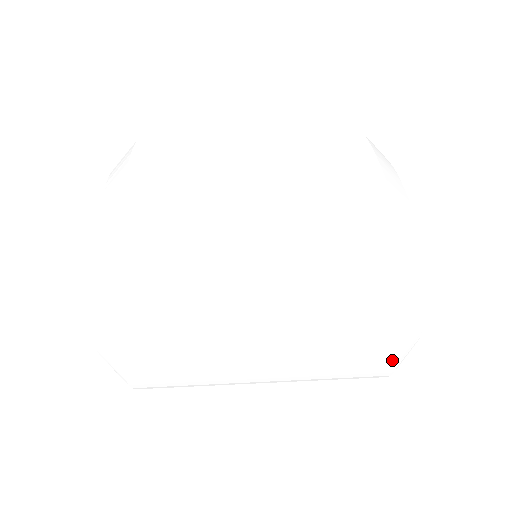
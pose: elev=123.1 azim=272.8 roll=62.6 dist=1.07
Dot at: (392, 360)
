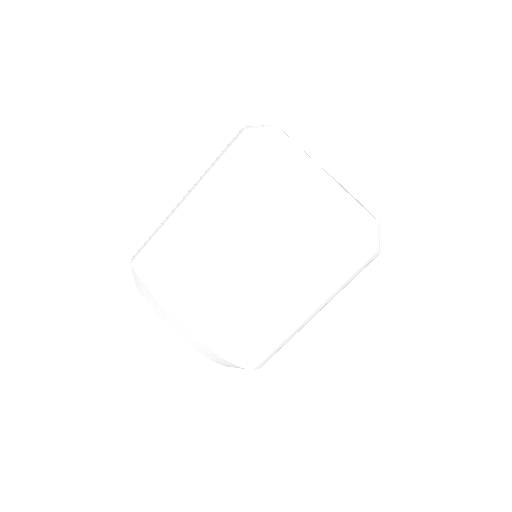
Dot at: (375, 257)
